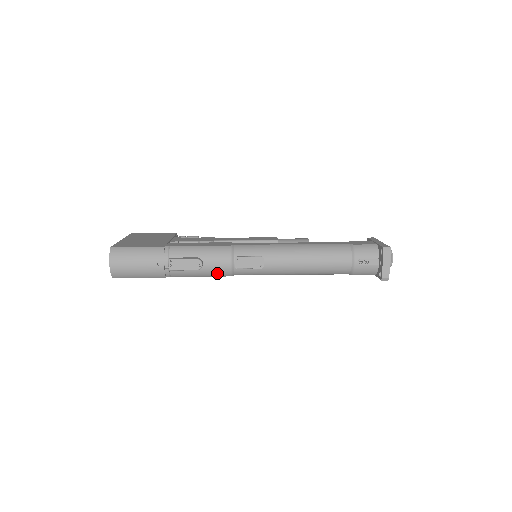
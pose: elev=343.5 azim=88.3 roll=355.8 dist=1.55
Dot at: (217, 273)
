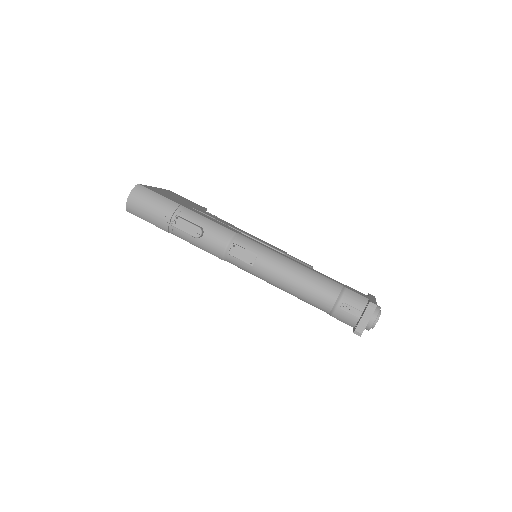
Dot at: (211, 250)
